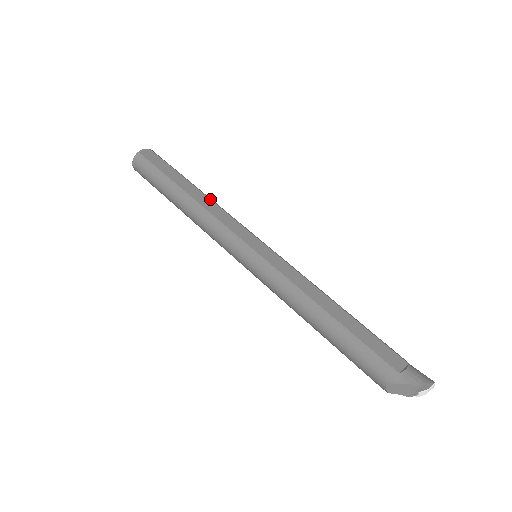
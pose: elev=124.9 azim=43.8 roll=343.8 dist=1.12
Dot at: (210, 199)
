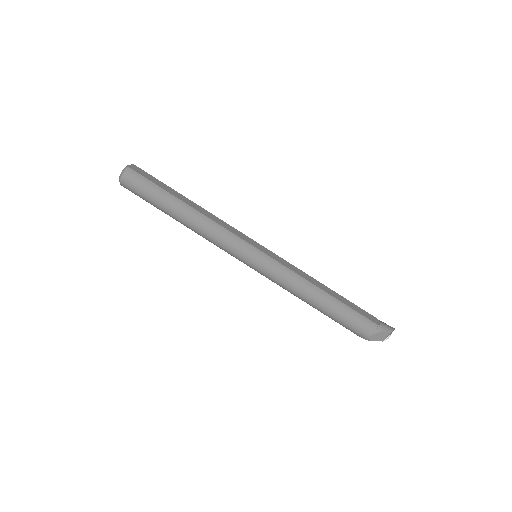
Dot at: (207, 211)
